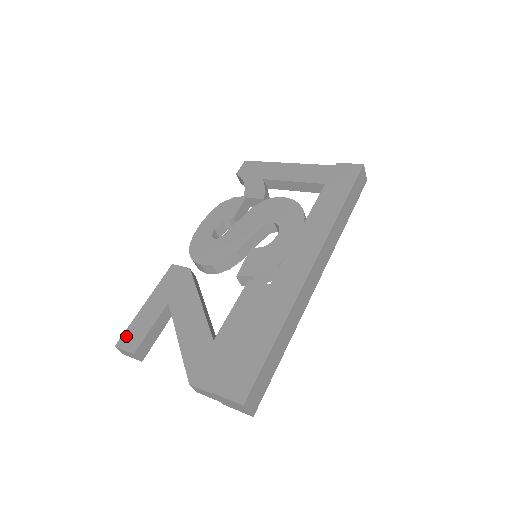
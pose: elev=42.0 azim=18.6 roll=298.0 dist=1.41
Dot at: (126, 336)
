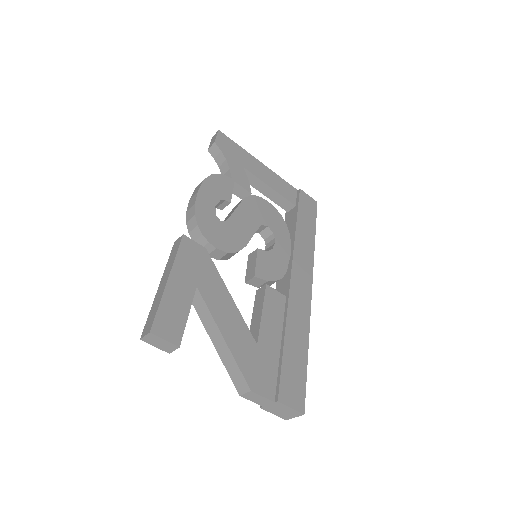
Dot at: (161, 321)
